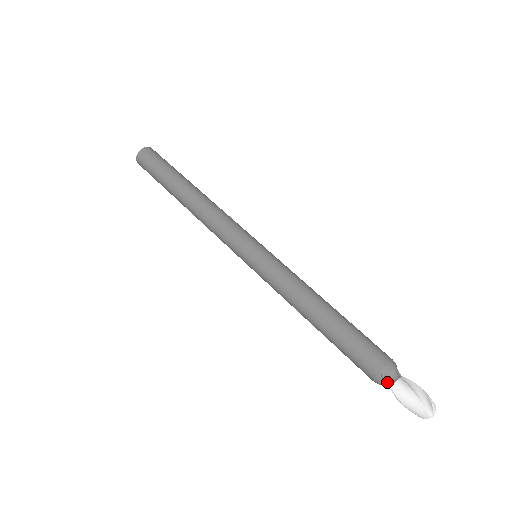
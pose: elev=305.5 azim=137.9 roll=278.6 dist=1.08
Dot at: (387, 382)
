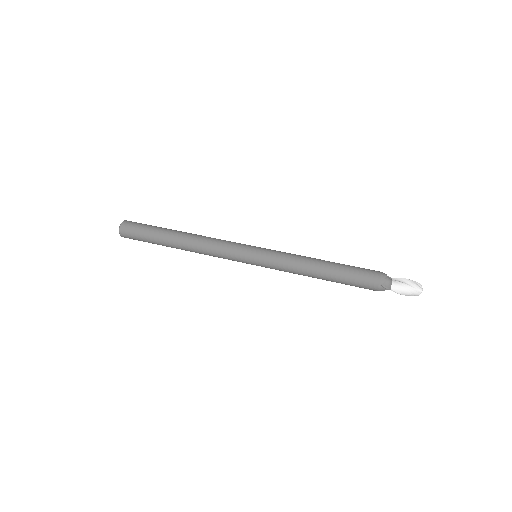
Dot at: (387, 287)
